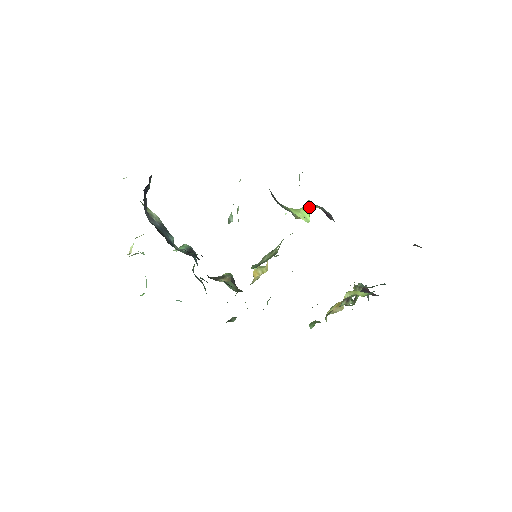
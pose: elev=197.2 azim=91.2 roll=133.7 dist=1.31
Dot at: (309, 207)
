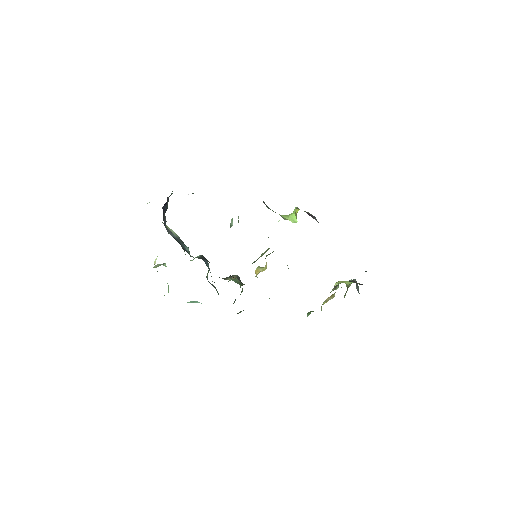
Dot at: (295, 211)
